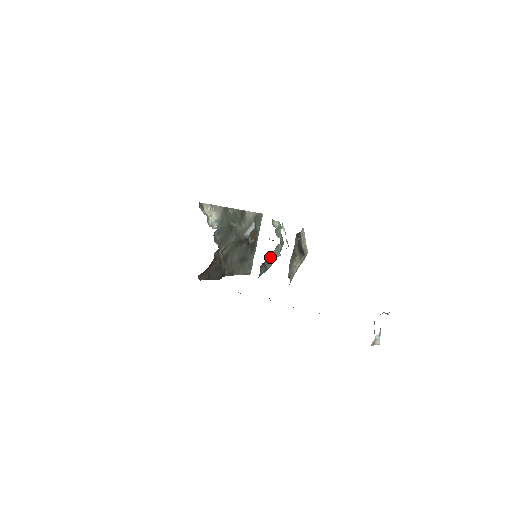
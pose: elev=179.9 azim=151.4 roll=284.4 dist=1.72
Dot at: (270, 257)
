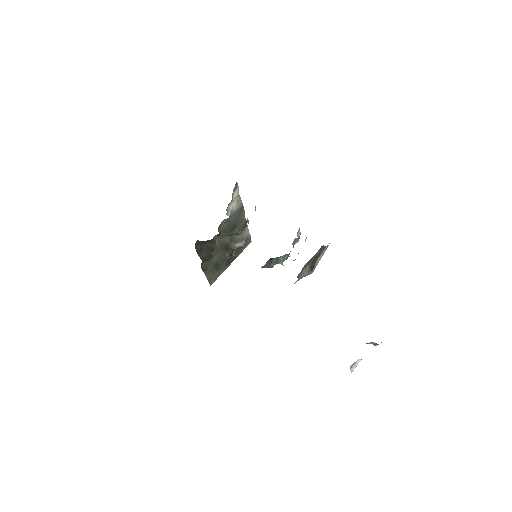
Dot at: (278, 258)
